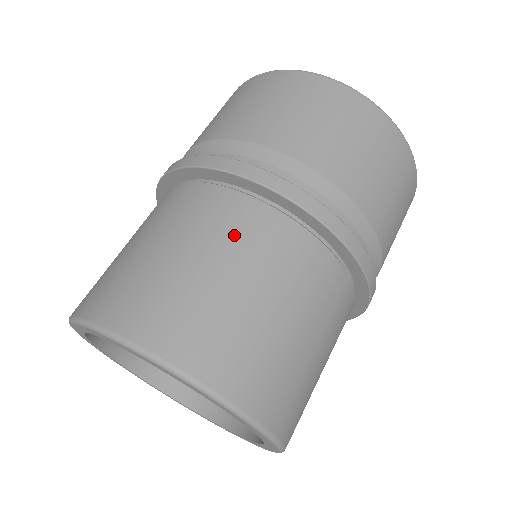
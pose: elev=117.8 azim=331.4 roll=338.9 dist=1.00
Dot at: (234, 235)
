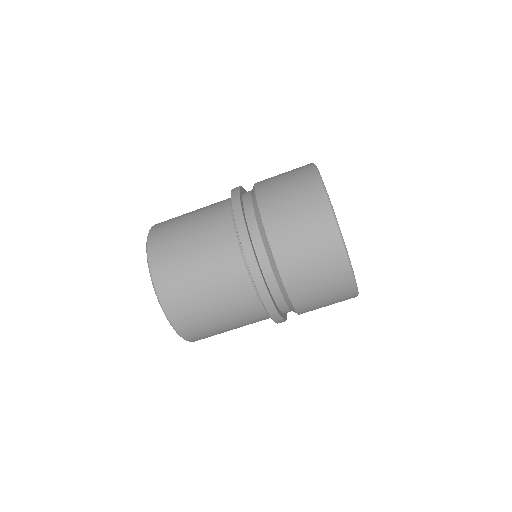
Dot at: (222, 275)
